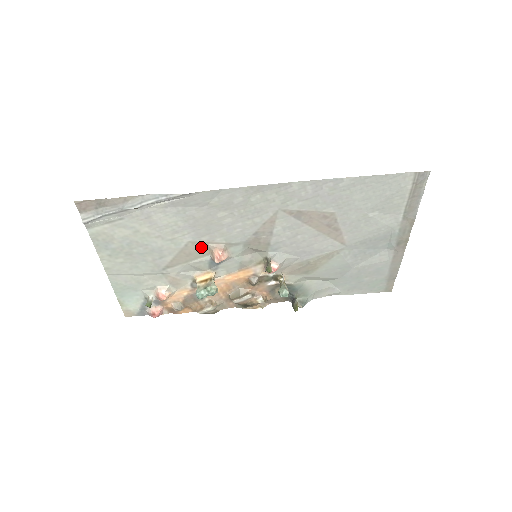
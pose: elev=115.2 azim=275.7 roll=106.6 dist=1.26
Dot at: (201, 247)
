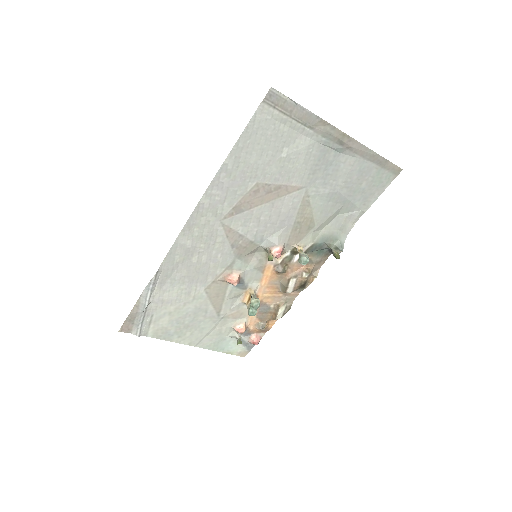
Dot at: (216, 285)
